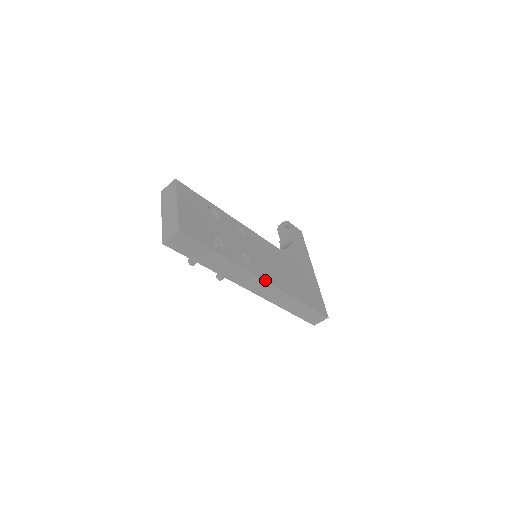
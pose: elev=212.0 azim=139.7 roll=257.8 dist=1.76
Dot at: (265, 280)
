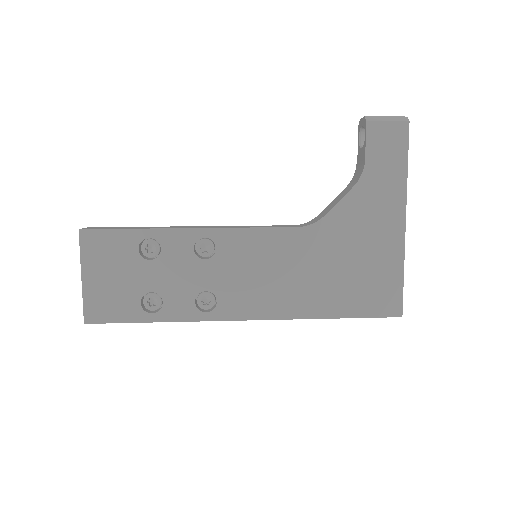
Dot at: (244, 319)
